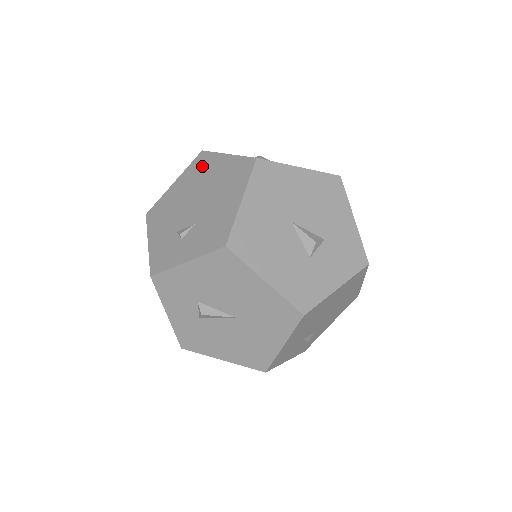
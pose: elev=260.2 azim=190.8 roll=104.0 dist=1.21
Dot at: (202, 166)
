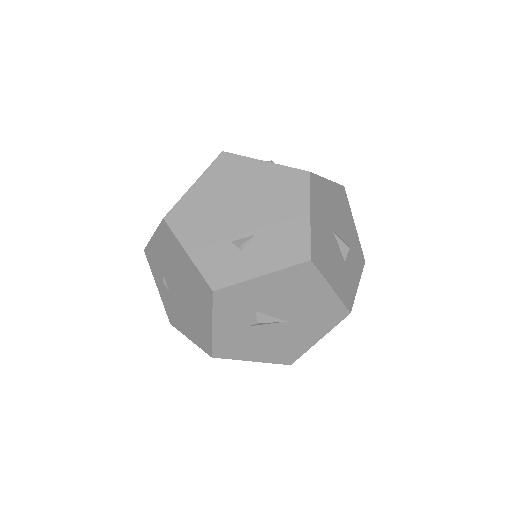
Dot at: (232, 170)
